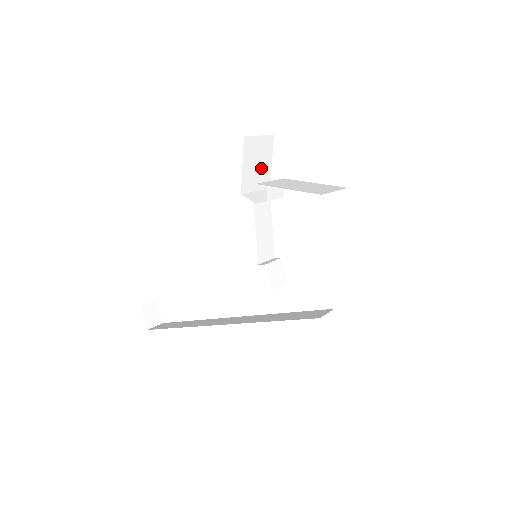
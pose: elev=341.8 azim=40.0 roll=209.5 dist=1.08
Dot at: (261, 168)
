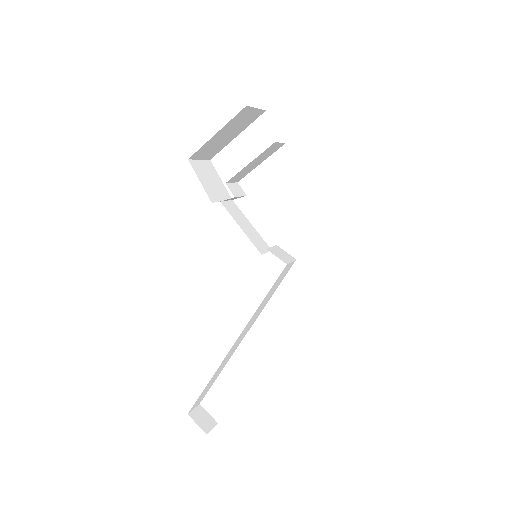
Dot at: (216, 184)
